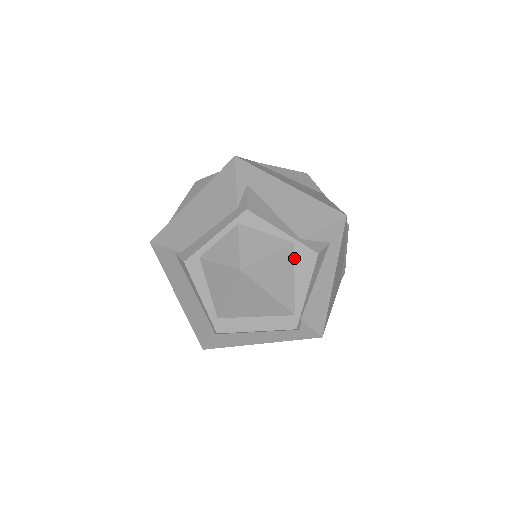
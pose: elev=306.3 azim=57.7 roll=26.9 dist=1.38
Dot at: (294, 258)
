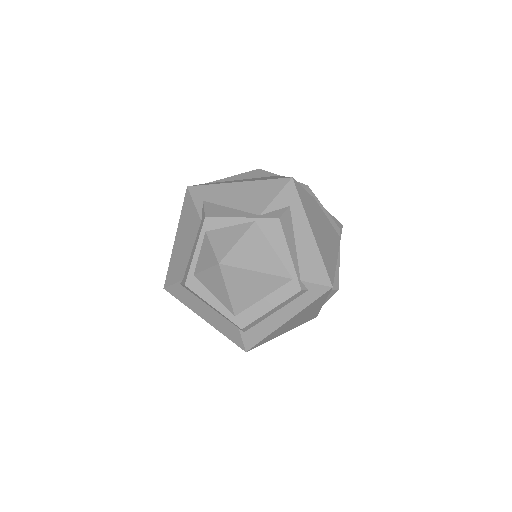
Dot at: (263, 233)
